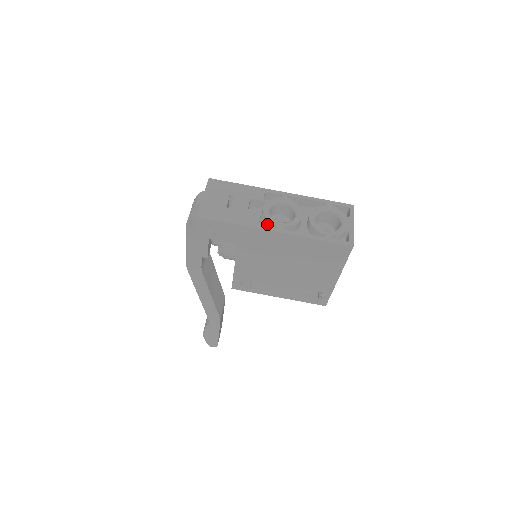
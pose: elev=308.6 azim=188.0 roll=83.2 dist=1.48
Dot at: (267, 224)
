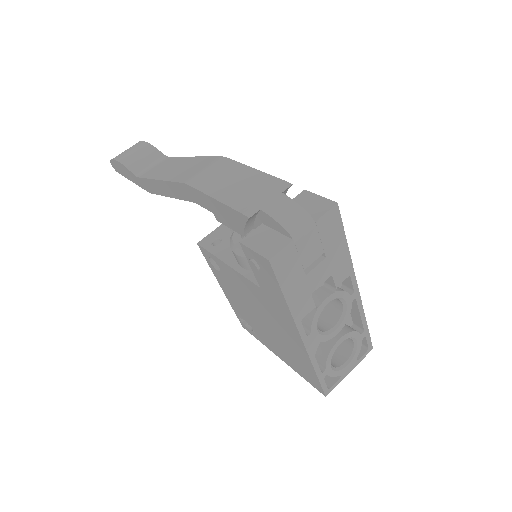
Dot at: (307, 315)
